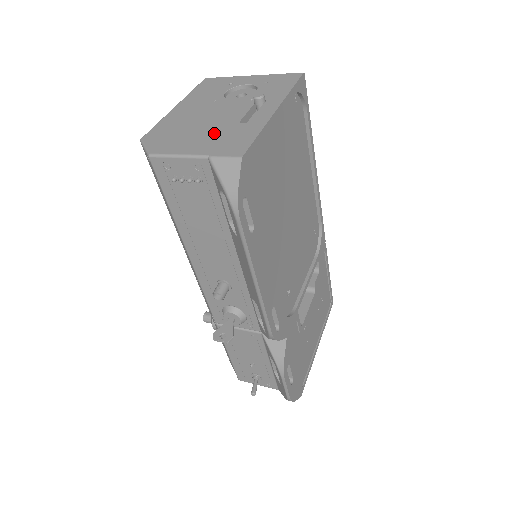
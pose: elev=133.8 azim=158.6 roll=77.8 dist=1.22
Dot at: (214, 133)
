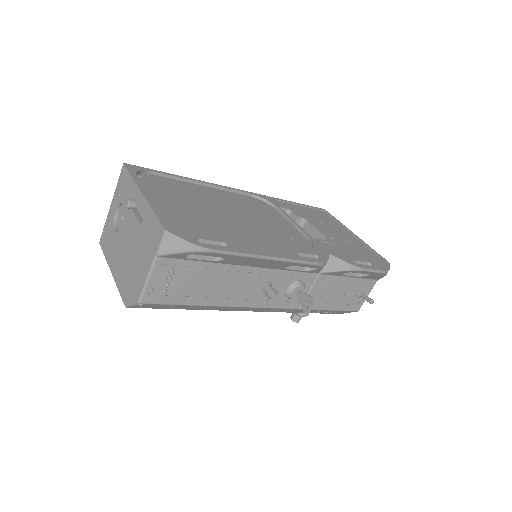
Dot at: (141, 247)
